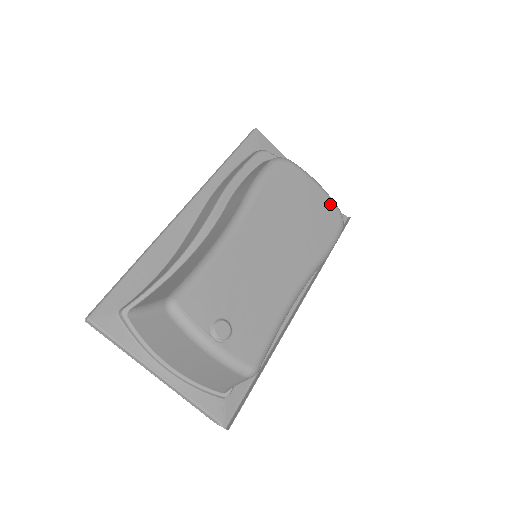
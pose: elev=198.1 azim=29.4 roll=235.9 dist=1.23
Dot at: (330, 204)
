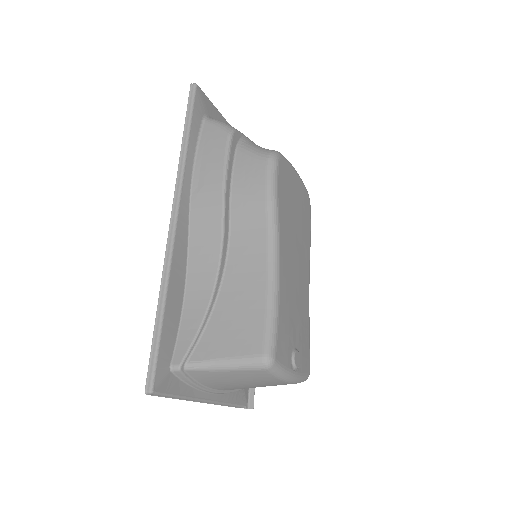
Dot at: (304, 188)
